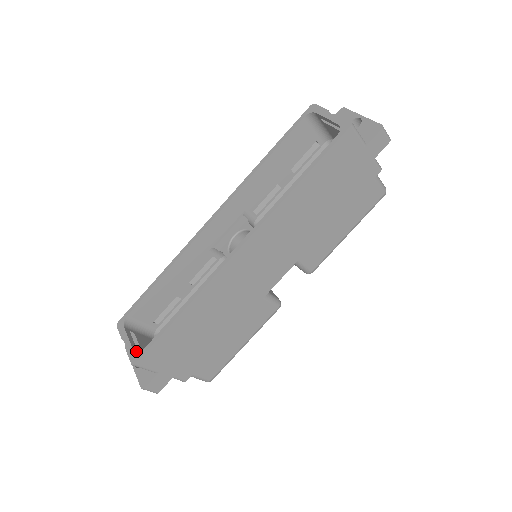
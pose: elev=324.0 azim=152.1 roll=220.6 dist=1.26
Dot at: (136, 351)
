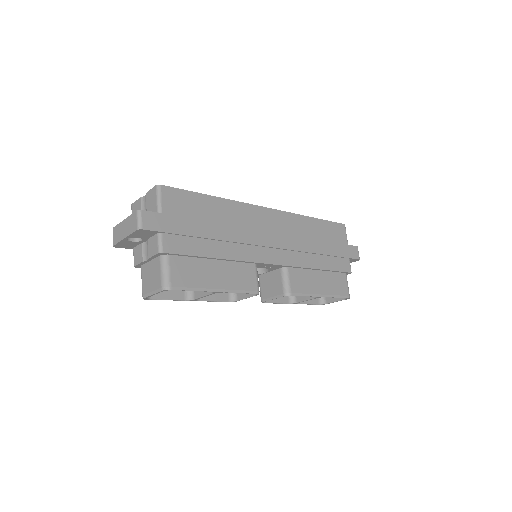
Dot at: occluded
